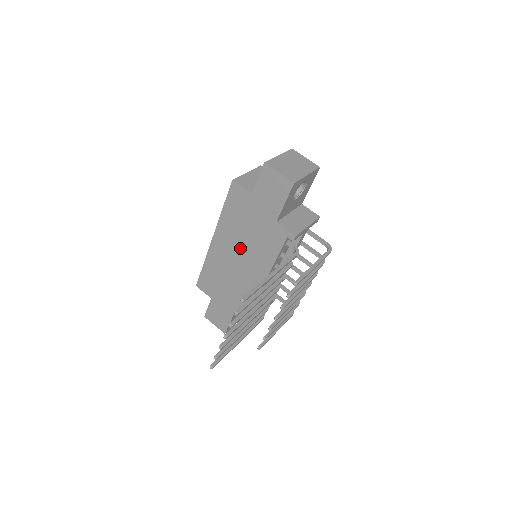
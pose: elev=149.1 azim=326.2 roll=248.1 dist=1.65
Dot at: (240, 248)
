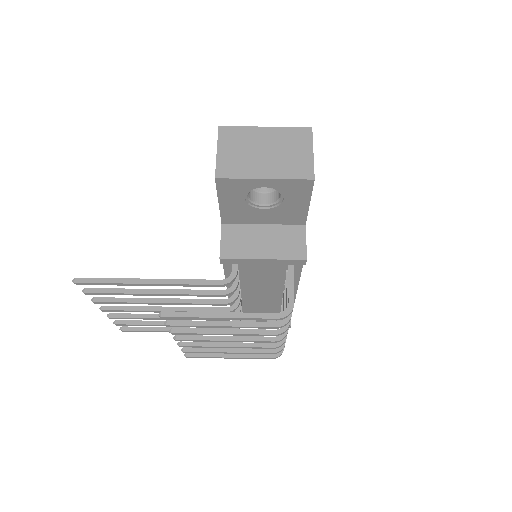
Dot at: occluded
